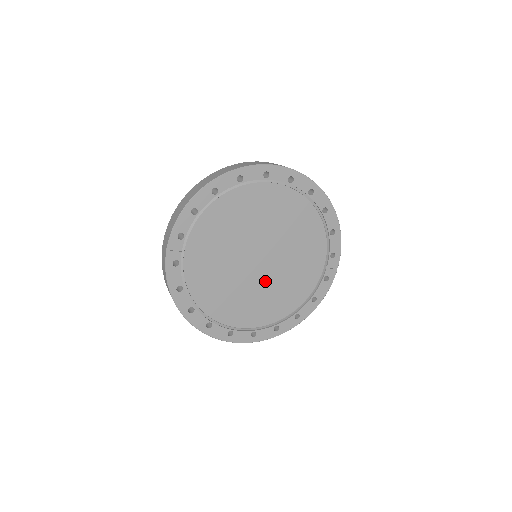
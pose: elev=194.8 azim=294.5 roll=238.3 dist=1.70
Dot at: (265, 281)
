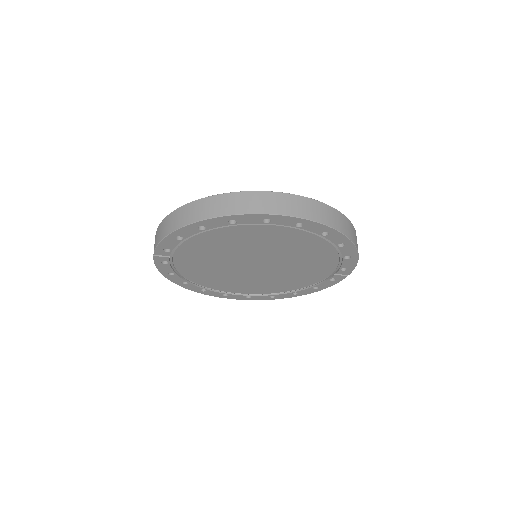
Dot at: (262, 275)
